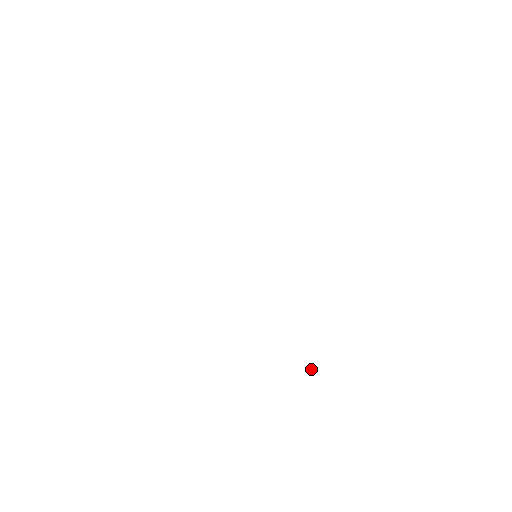
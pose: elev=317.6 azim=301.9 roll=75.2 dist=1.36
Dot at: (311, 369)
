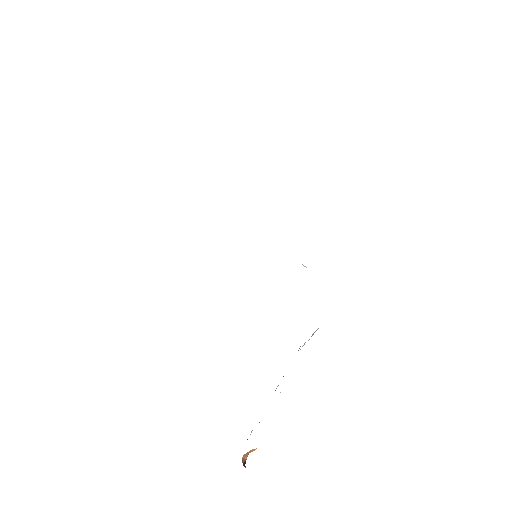
Dot at: (304, 343)
